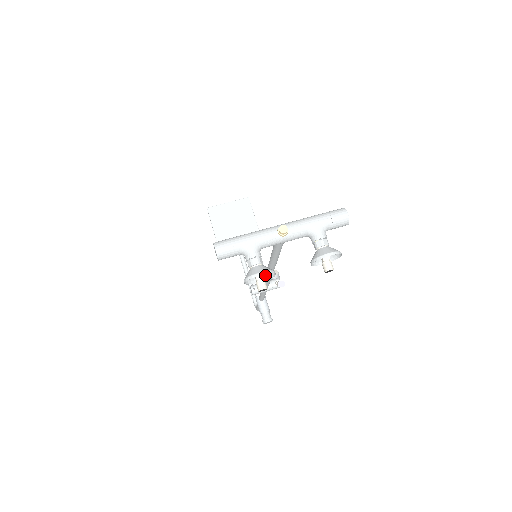
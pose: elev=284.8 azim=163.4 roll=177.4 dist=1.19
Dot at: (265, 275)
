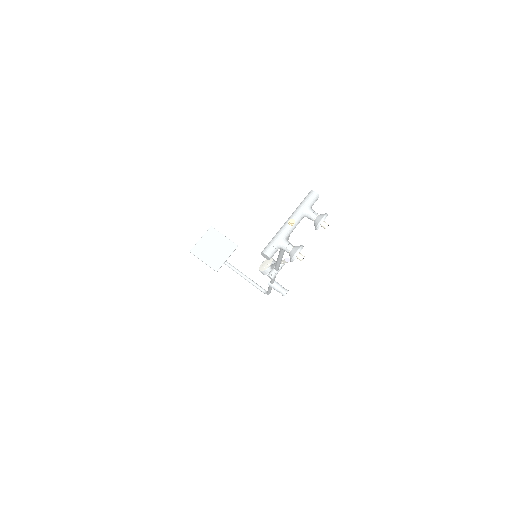
Dot at: occluded
